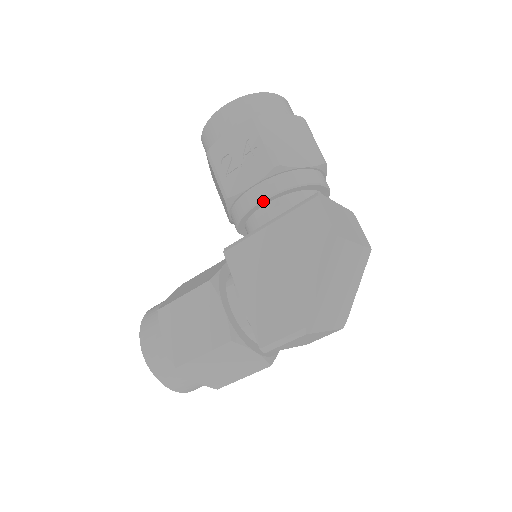
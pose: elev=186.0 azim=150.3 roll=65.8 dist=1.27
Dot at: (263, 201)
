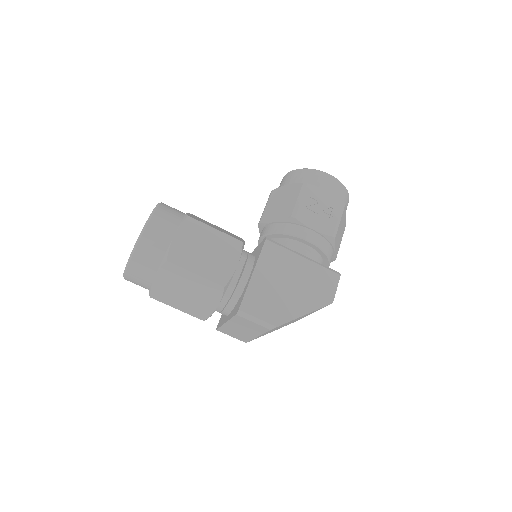
Dot at: (311, 243)
